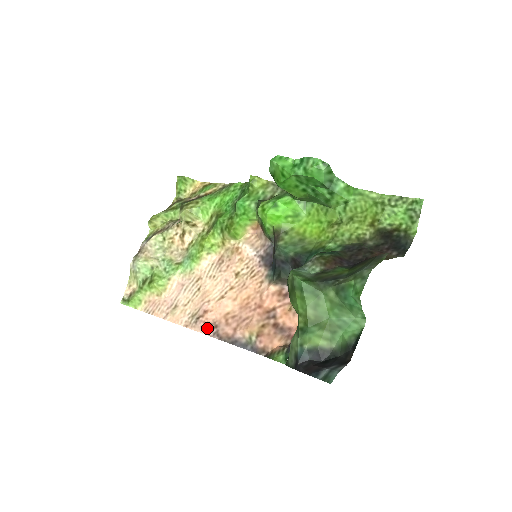
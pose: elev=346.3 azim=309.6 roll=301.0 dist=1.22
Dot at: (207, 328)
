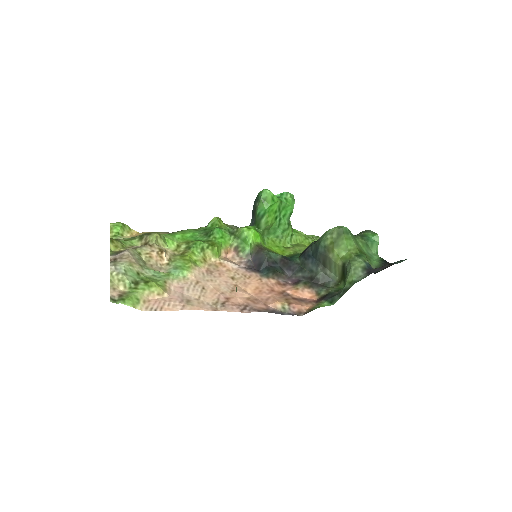
Dot at: (239, 308)
